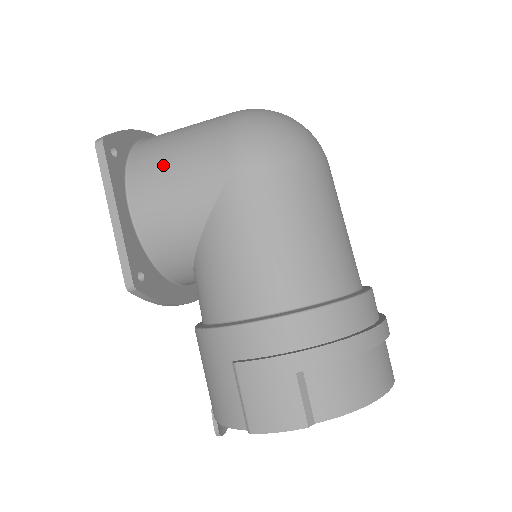
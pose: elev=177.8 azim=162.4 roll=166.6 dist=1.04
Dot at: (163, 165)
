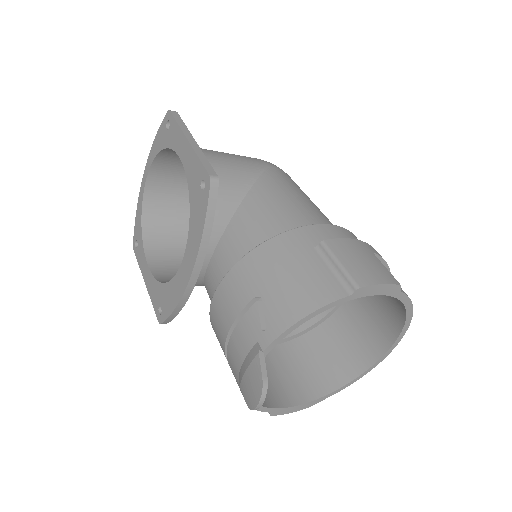
Dot at: (212, 150)
